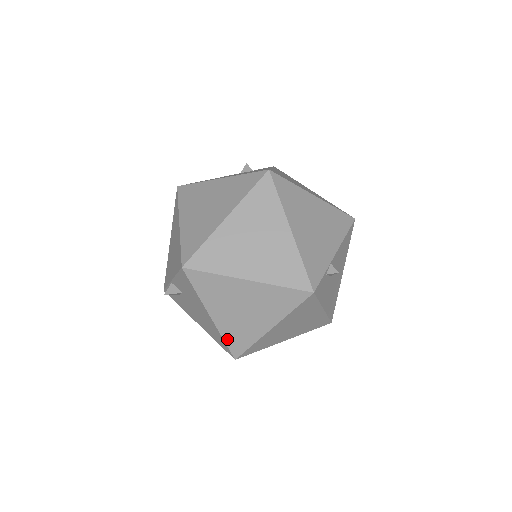
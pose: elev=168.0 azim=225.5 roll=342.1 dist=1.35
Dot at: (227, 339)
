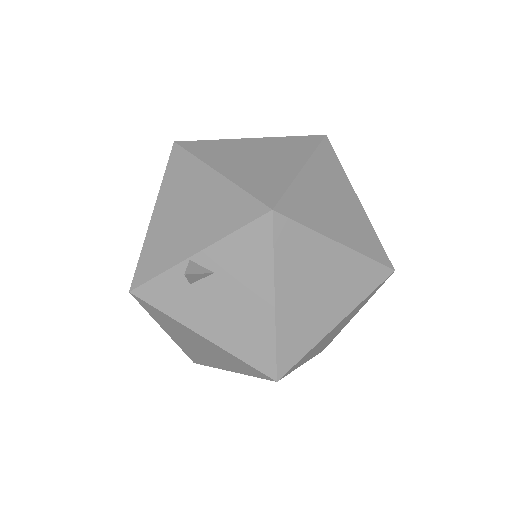
Dot at: (281, 343)
